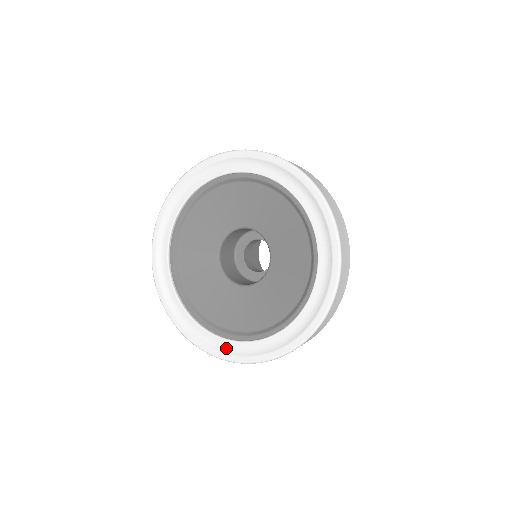
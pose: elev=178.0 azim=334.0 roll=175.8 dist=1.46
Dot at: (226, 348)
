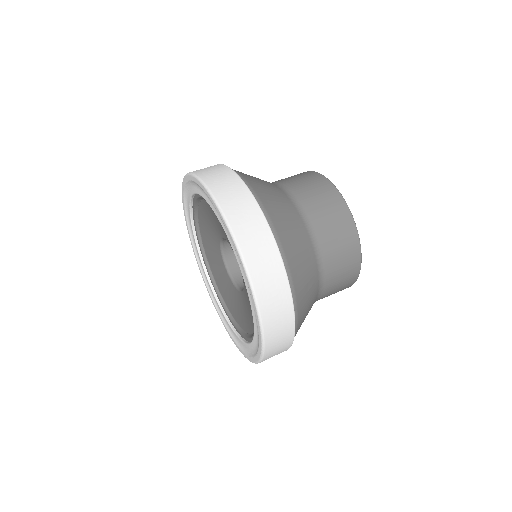
Dot at: (231, 331)
